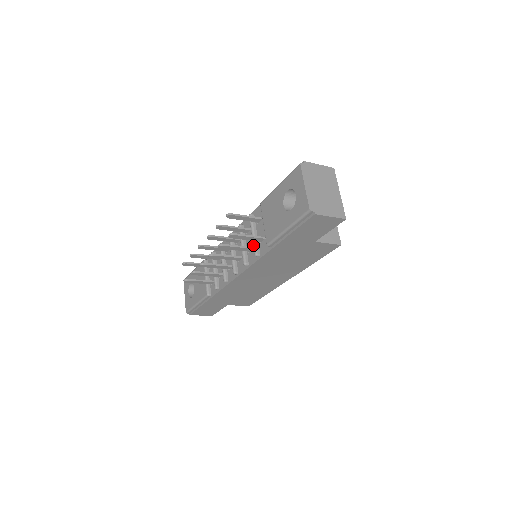
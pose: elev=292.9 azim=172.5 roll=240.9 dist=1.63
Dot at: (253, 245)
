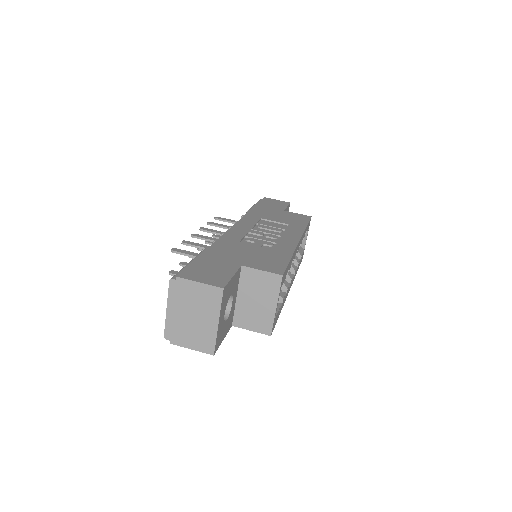
Dot at: occluded
